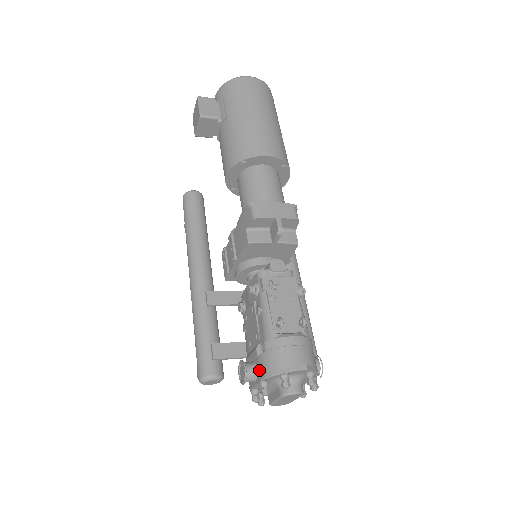
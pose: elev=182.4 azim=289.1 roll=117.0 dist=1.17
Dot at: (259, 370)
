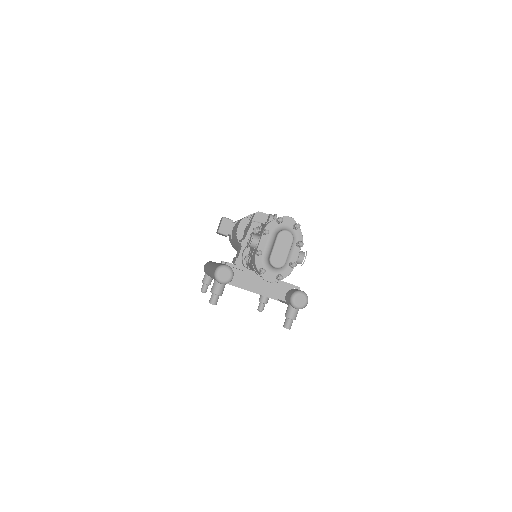
Dot at: (262, 231)
